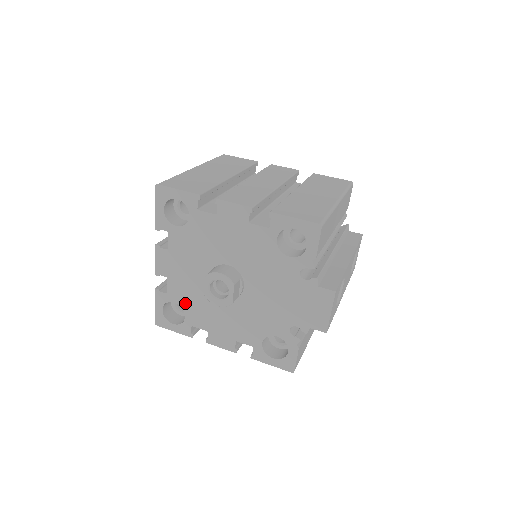
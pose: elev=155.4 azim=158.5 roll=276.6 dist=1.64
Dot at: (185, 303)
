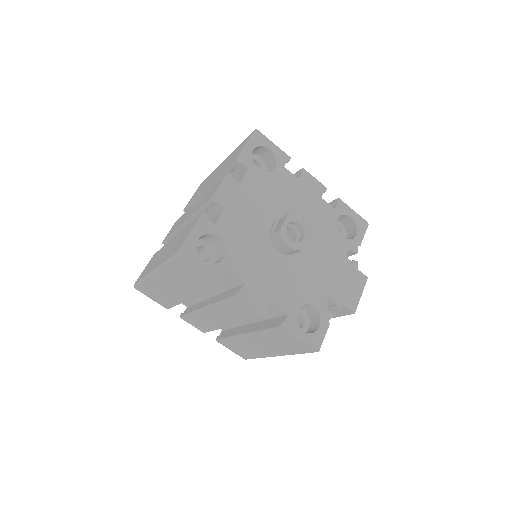
Dot at: (232, 242)
